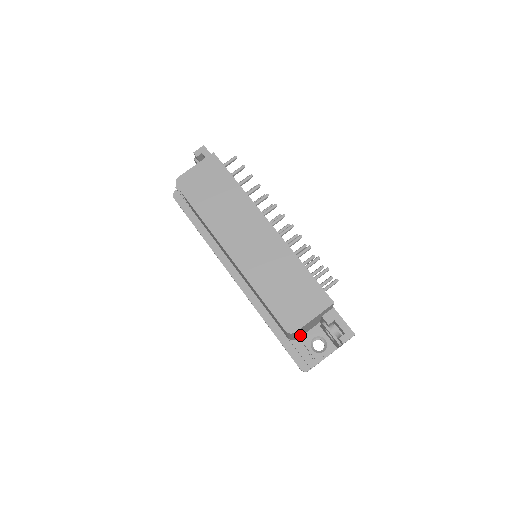
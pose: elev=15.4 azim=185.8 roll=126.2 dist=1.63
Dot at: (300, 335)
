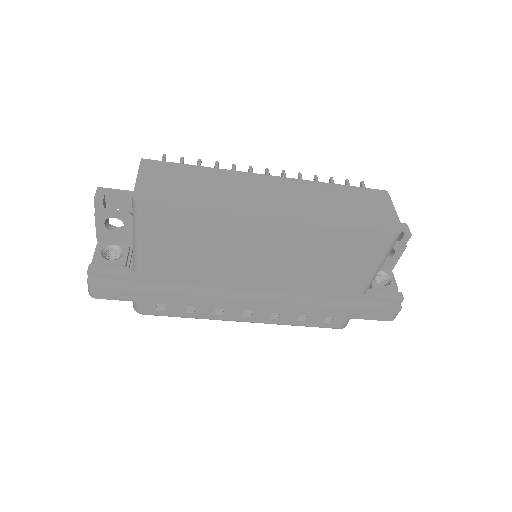
Dot at: occluded
